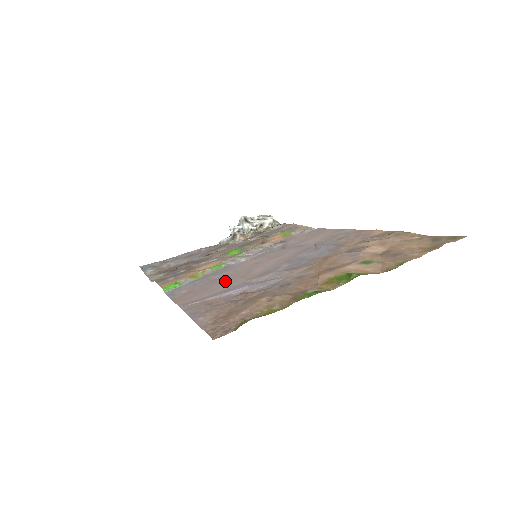
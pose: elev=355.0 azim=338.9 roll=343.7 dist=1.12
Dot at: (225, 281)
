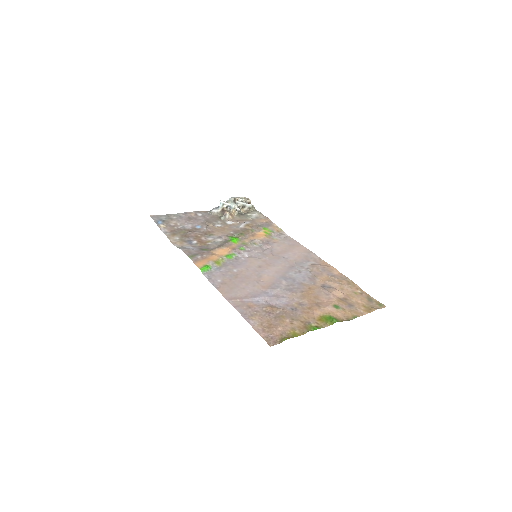
Dot at: (246, 281)
